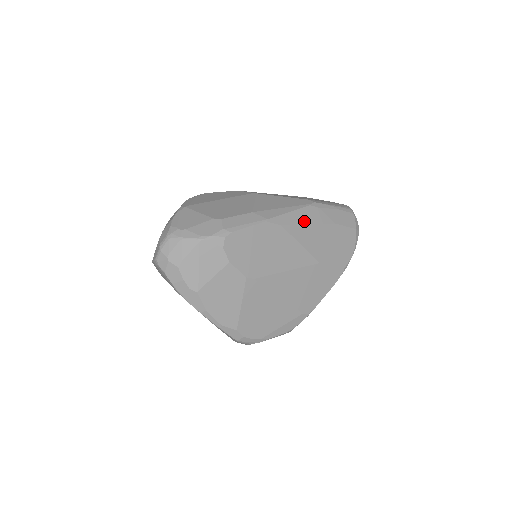
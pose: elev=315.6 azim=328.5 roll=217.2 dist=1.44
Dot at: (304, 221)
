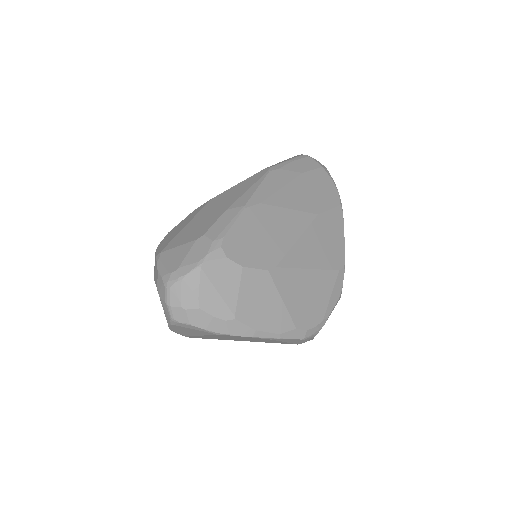
Dot at: (276, 187)
